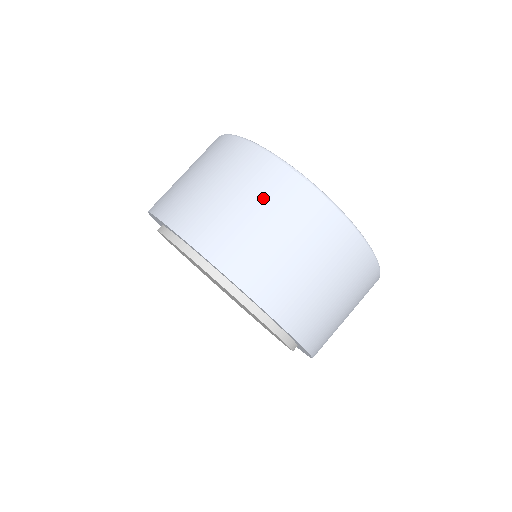
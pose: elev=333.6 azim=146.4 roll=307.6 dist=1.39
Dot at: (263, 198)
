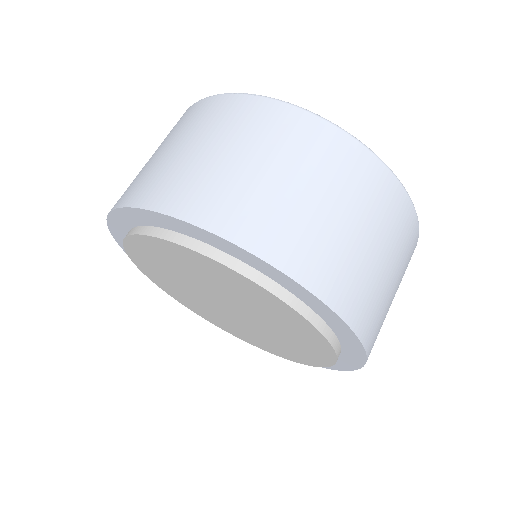
Dot at: (209, 130)
